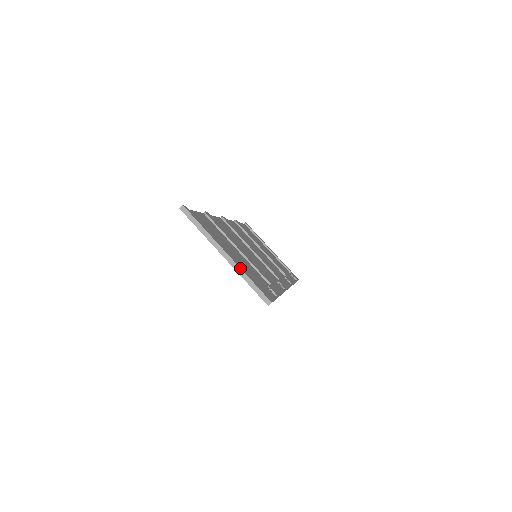
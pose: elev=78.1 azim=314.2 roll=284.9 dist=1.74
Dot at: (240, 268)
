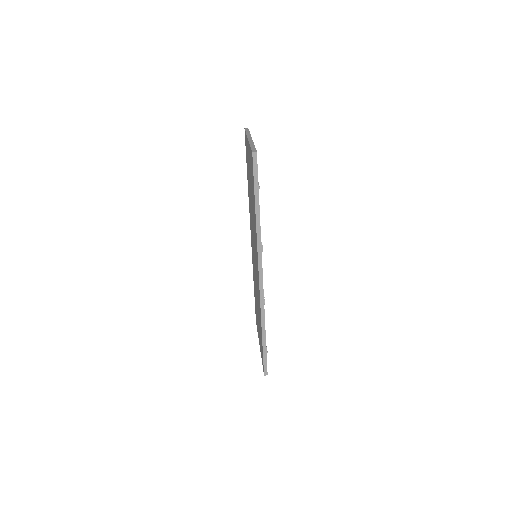
Dot at: (253, 142)
